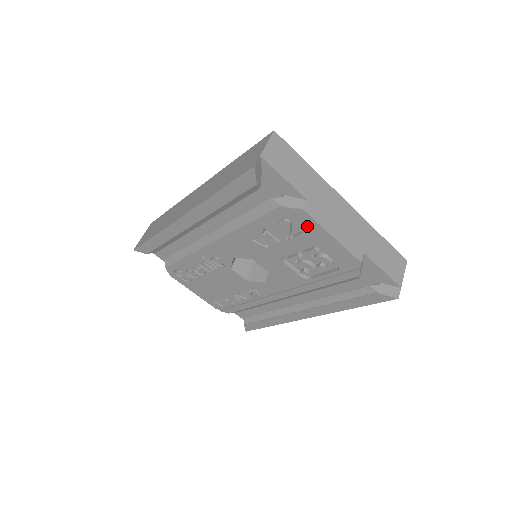
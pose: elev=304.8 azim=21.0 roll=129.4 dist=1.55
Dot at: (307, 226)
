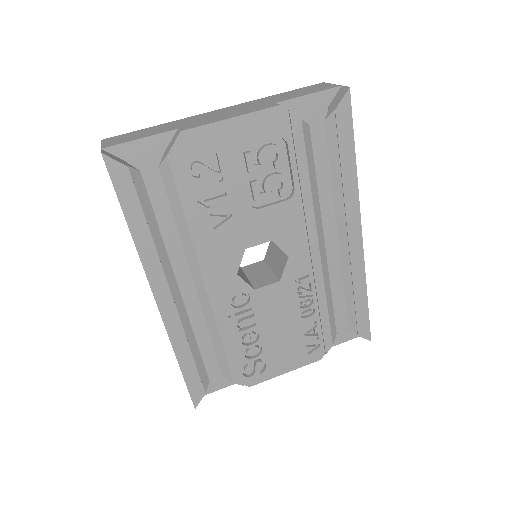
Dot at: (207, 142)
